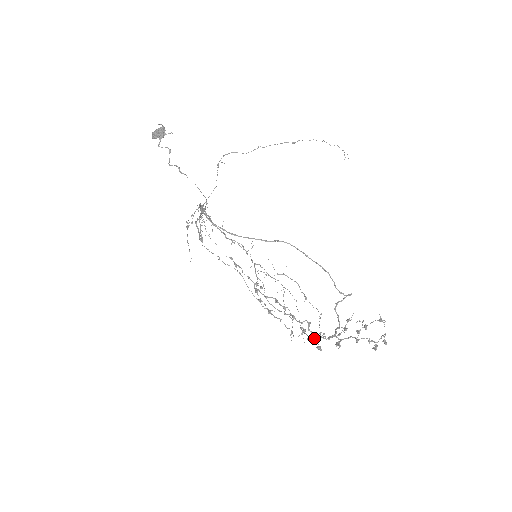
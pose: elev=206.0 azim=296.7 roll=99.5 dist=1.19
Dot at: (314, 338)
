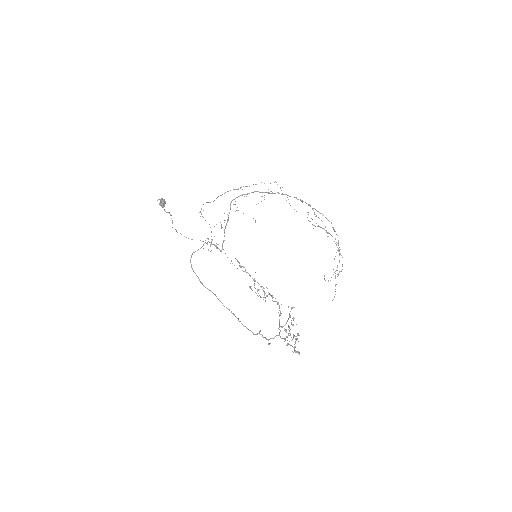
Dot at: (292, 318)
